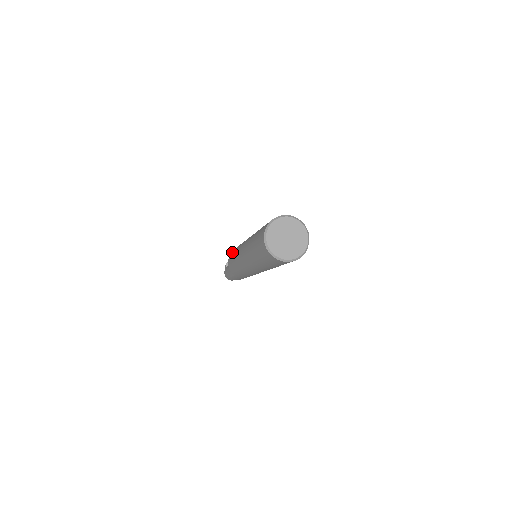
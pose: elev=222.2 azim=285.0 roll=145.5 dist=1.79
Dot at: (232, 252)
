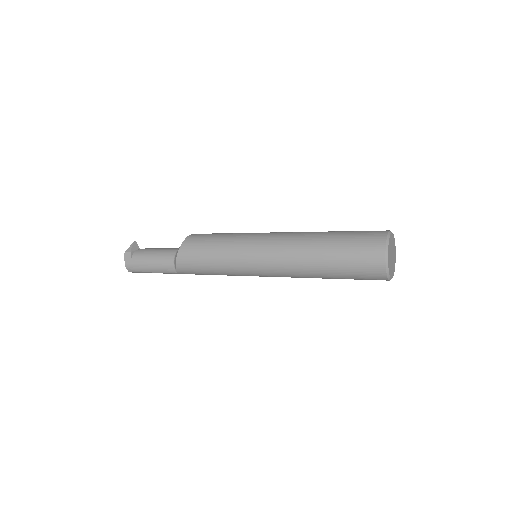
Dot at: (193, 249)
